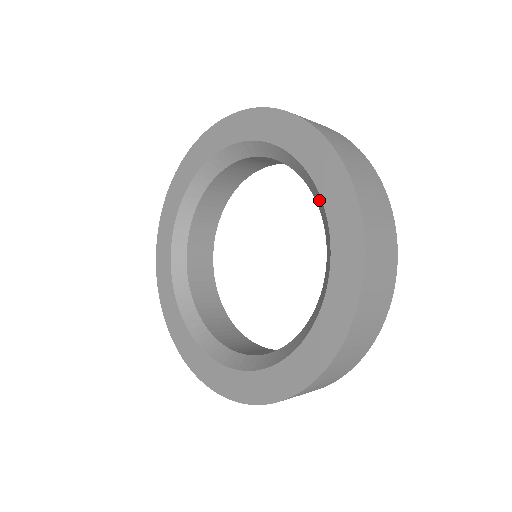
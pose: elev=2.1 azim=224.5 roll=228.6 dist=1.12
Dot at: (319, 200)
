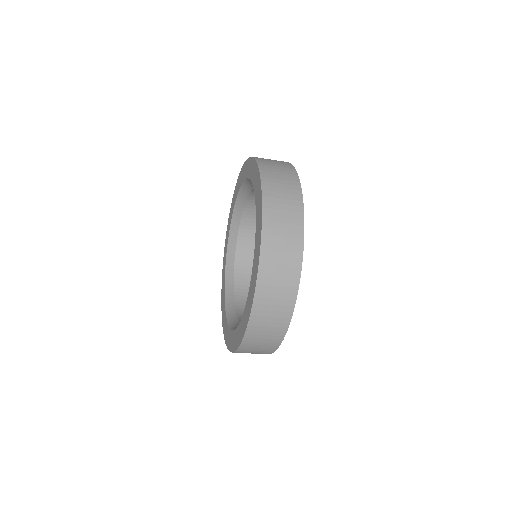
Dot at: occluded
